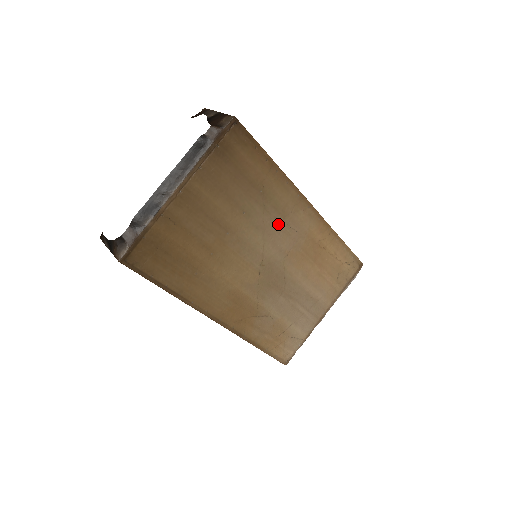
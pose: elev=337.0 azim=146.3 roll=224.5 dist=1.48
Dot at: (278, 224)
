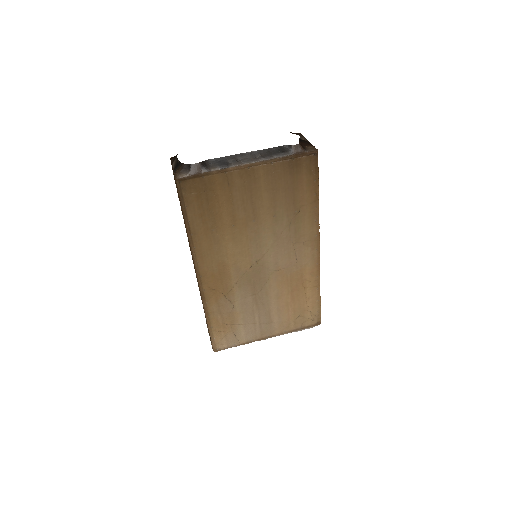
Dot at: (289, 243)
